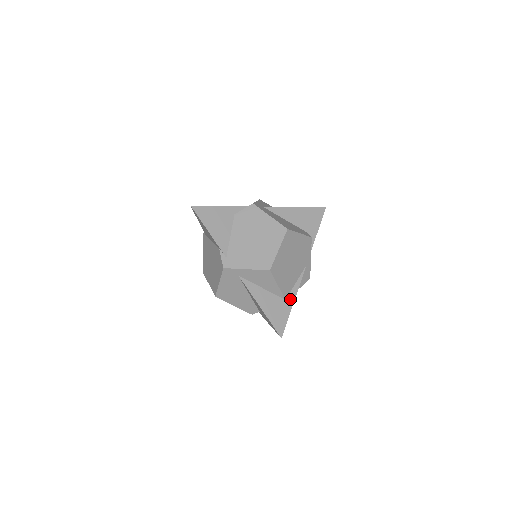
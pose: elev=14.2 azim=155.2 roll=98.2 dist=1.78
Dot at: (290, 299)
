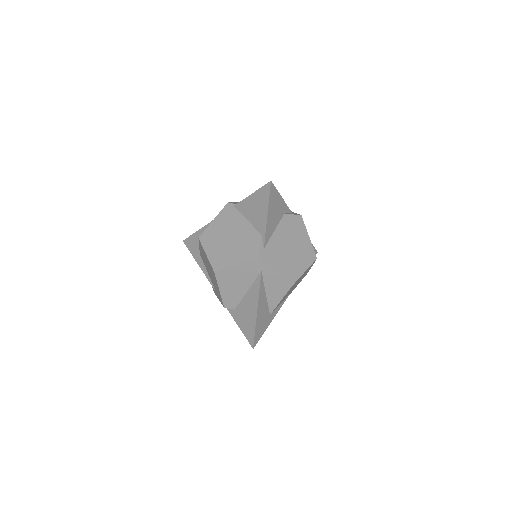
Dot at: (272, 316)
